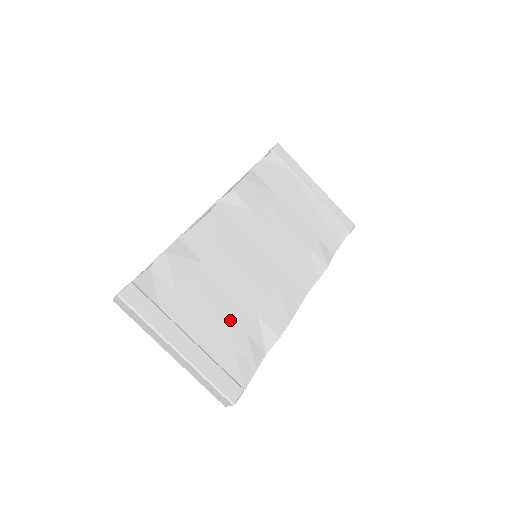
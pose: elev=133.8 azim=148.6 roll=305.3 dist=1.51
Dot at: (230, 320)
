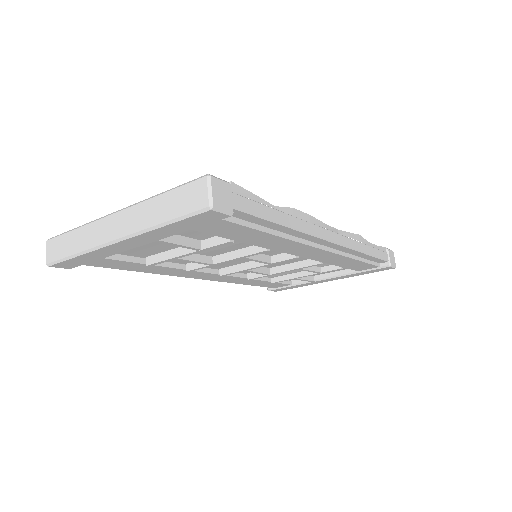
Dot at: occluded
